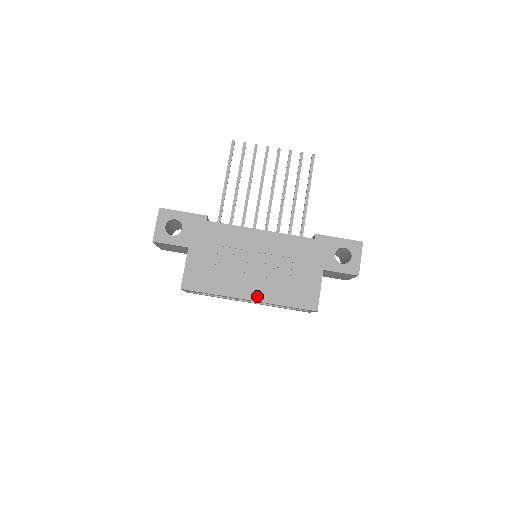
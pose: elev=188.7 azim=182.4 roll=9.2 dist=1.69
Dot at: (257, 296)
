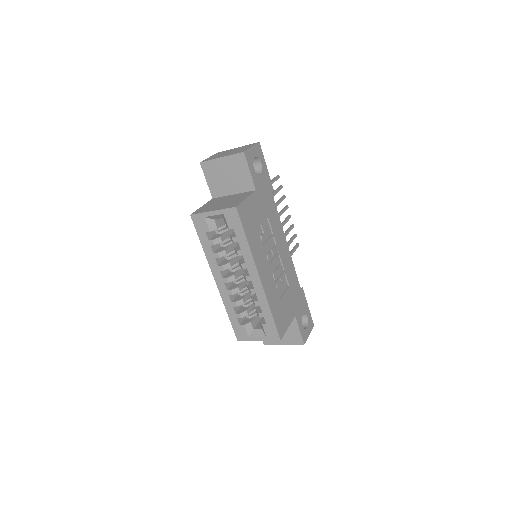
Dot at: (264, 282)
